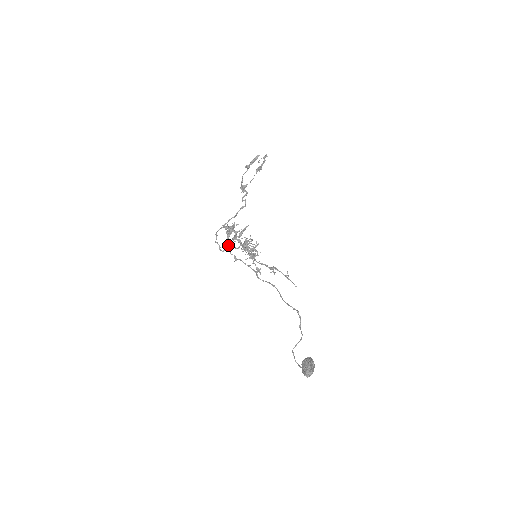
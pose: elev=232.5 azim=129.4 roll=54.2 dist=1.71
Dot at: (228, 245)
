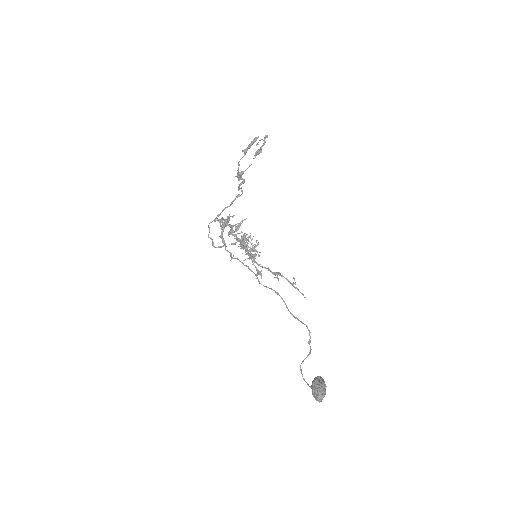
Dot at: (223, 240)
